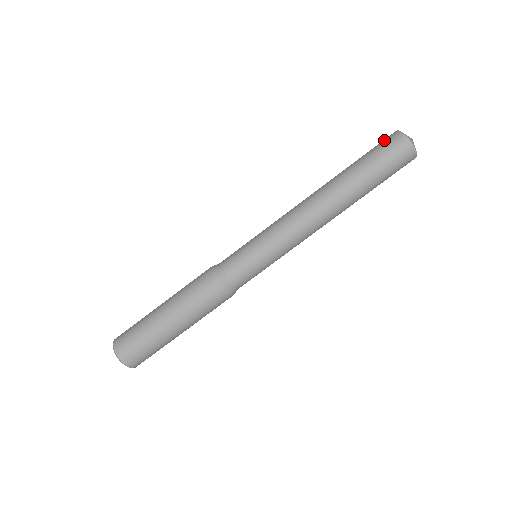
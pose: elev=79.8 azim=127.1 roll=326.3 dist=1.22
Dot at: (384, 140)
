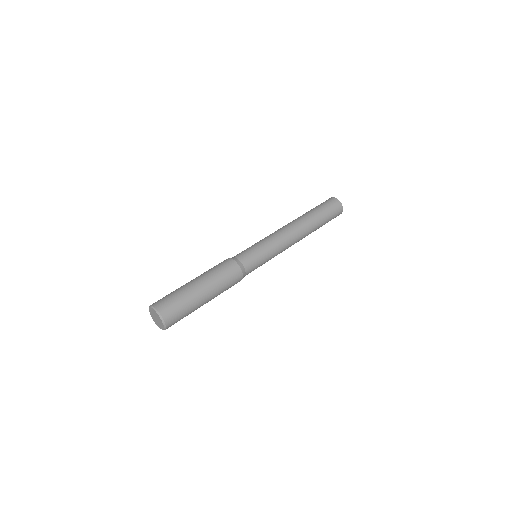
Dot at: occluded
